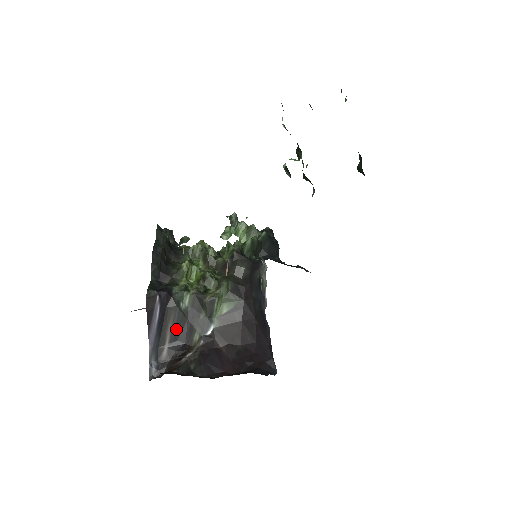
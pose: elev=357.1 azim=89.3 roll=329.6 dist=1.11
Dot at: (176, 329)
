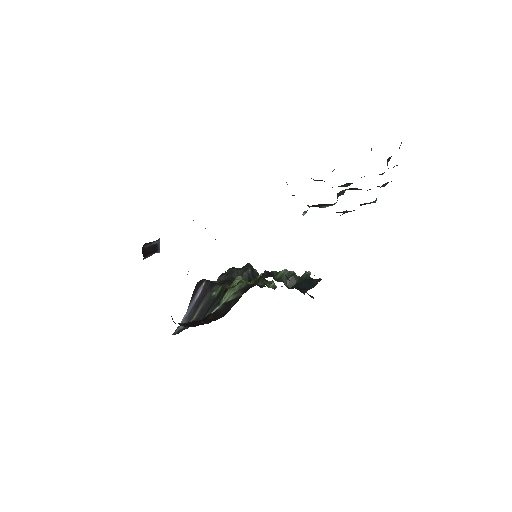
Dot at: (203, 309)
